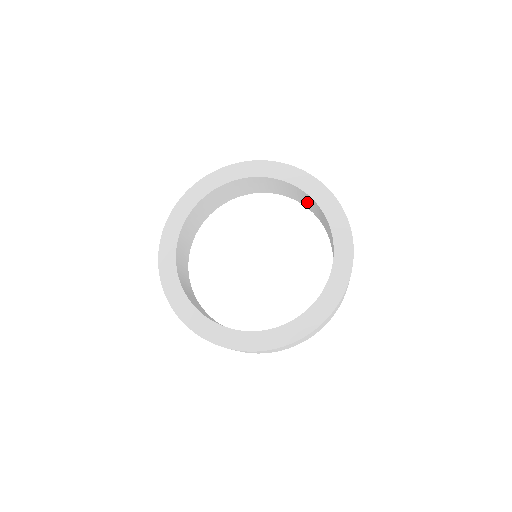
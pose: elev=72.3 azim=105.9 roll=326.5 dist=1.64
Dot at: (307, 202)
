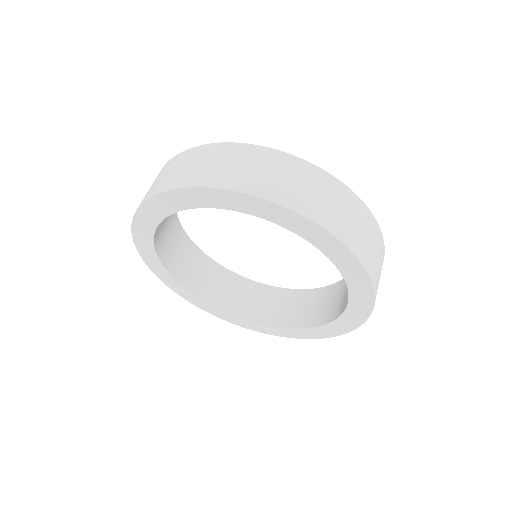
Dot at: occluded
